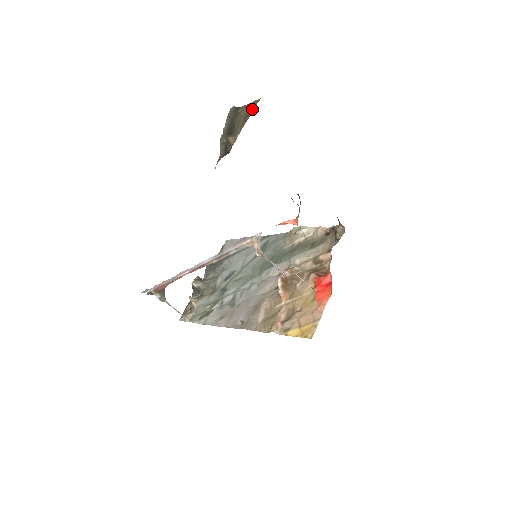
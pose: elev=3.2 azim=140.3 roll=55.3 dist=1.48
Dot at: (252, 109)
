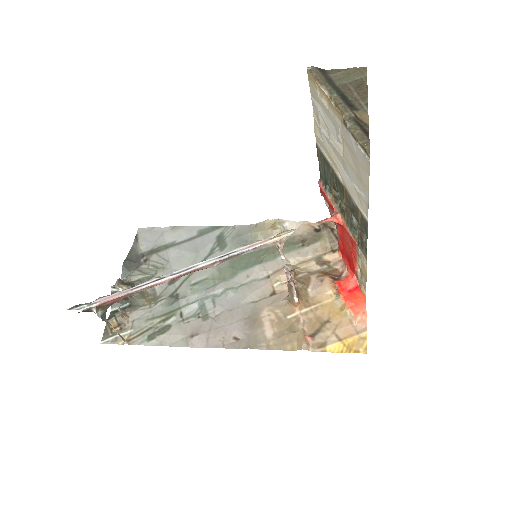
Dot at: (362, 79)
